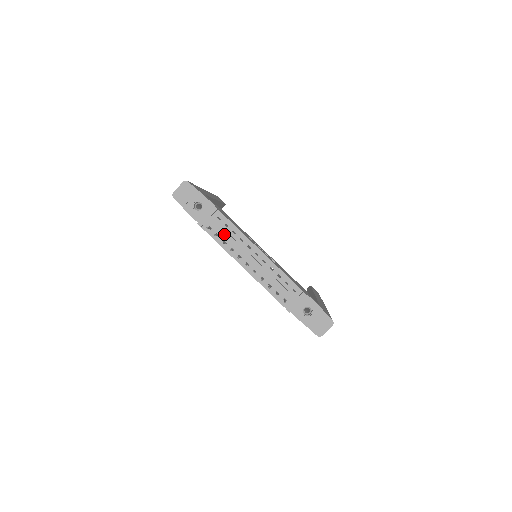
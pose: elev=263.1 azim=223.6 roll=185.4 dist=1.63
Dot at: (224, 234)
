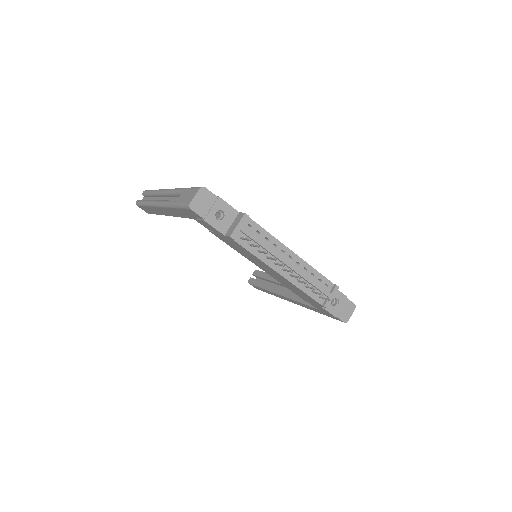
Dot at: (259, 242)
